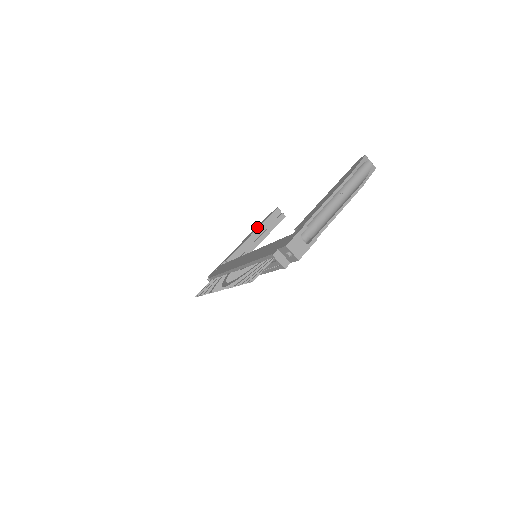
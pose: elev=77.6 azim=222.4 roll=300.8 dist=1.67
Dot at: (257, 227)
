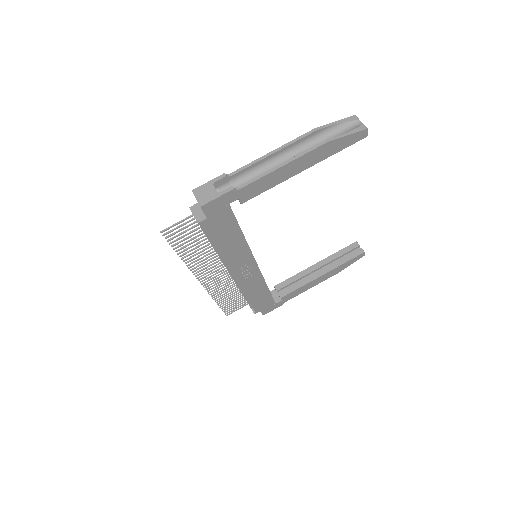
Dot at: occluded
